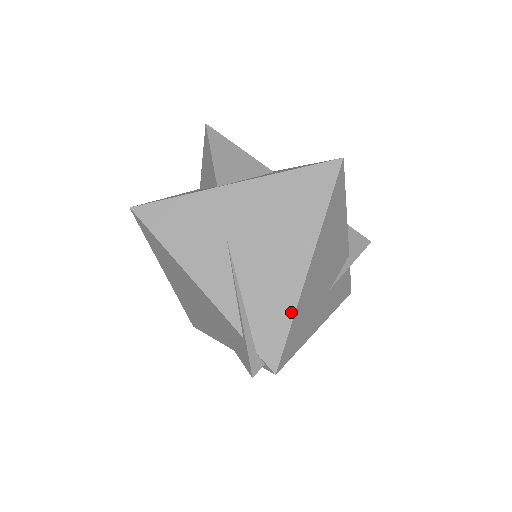
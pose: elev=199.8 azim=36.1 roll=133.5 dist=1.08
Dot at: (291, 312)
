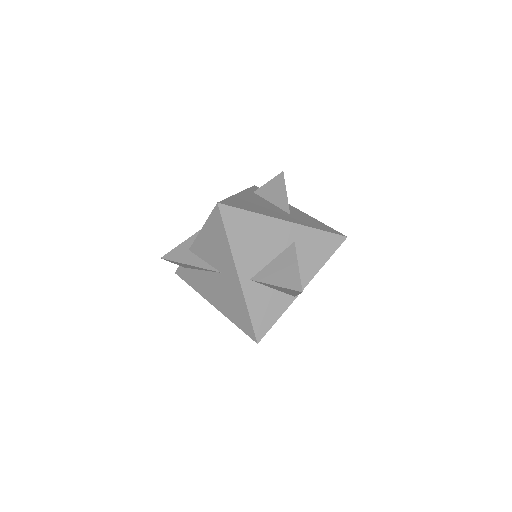
Dot at: occluded
